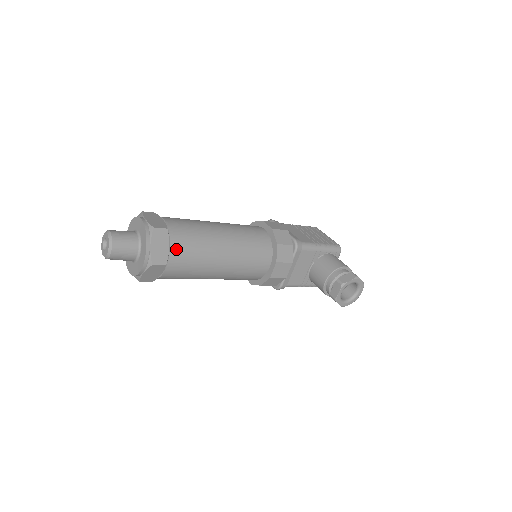
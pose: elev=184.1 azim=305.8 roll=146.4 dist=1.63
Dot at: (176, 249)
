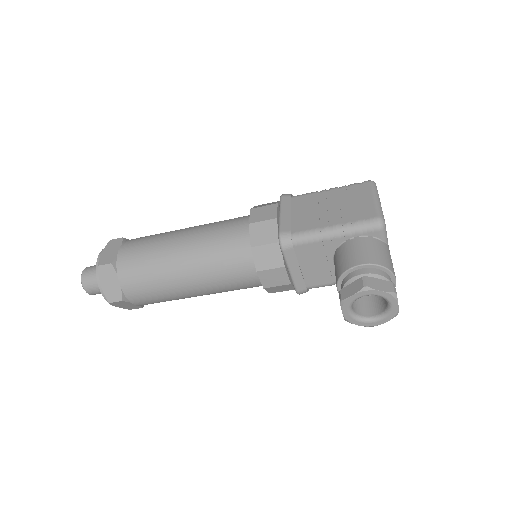
Dot at: (126, 282)
